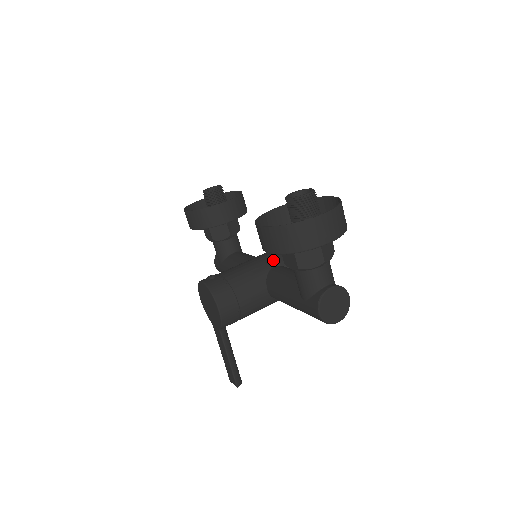
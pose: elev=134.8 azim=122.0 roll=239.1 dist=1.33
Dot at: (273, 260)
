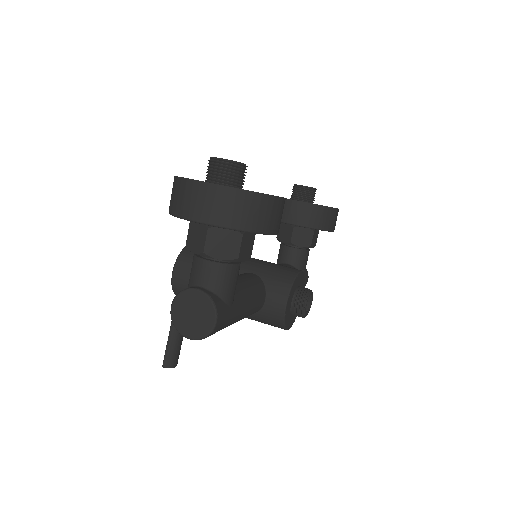
Dot at: (261, 268)
